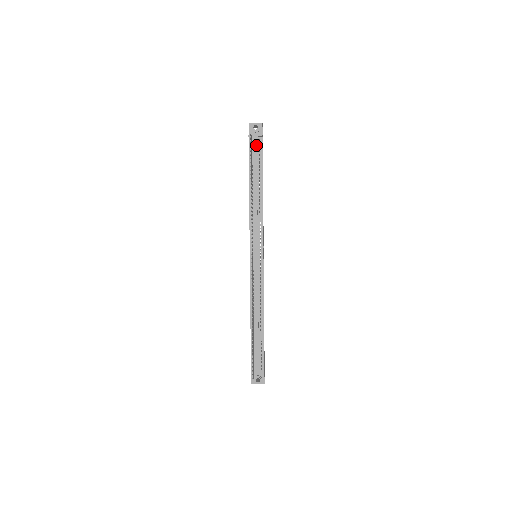
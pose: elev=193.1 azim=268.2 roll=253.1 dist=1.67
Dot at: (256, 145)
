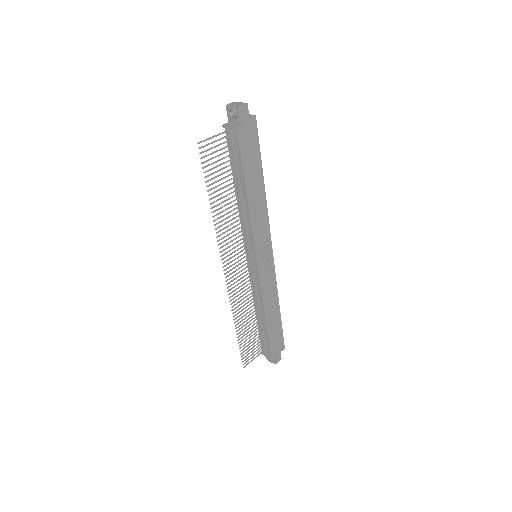
Dot at: (231, 139)
